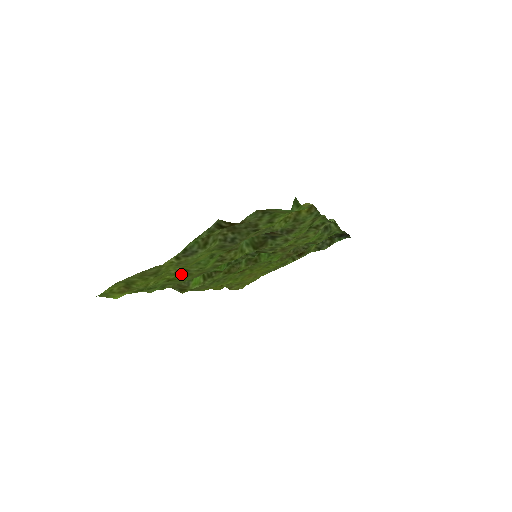
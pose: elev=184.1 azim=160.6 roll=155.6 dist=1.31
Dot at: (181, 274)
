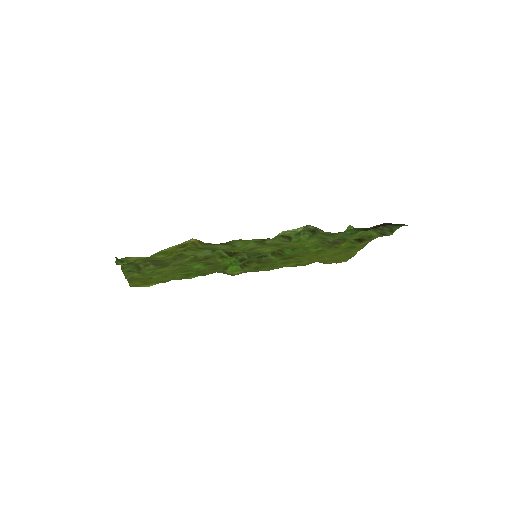
Dot at: (193, 271)
